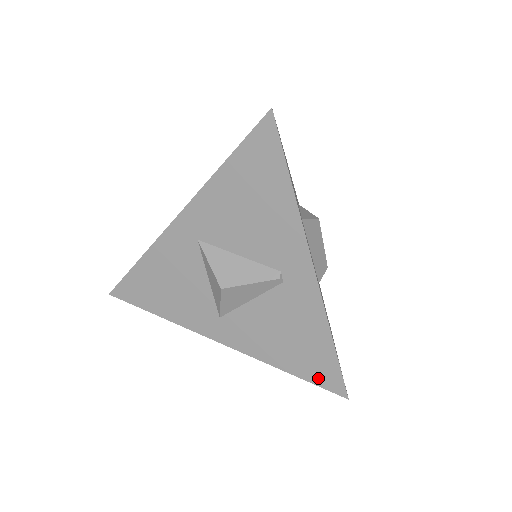
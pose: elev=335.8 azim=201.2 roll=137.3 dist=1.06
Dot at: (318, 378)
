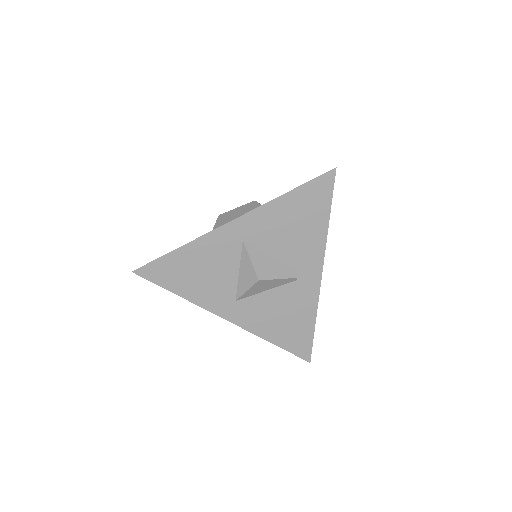
Dot at: (295, 348)
